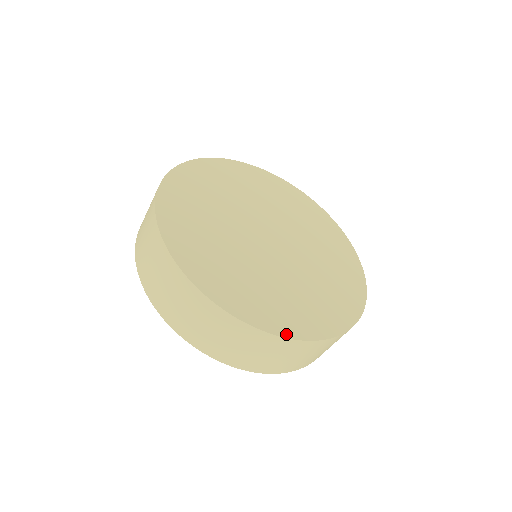
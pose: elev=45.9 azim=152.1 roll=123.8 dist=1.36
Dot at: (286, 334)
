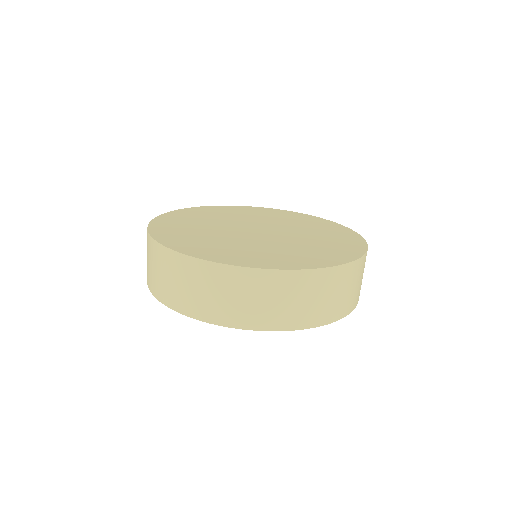
Dot at: (175, 249)
